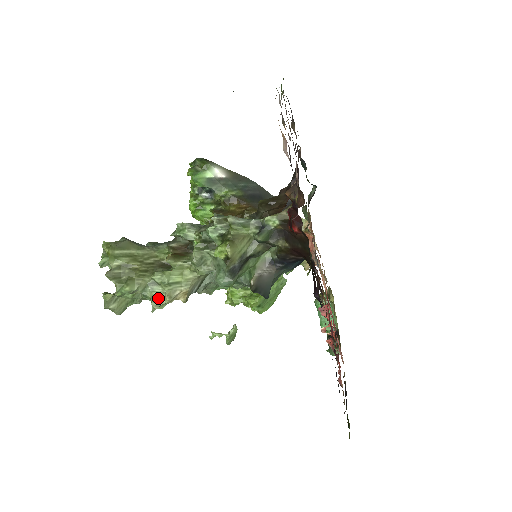
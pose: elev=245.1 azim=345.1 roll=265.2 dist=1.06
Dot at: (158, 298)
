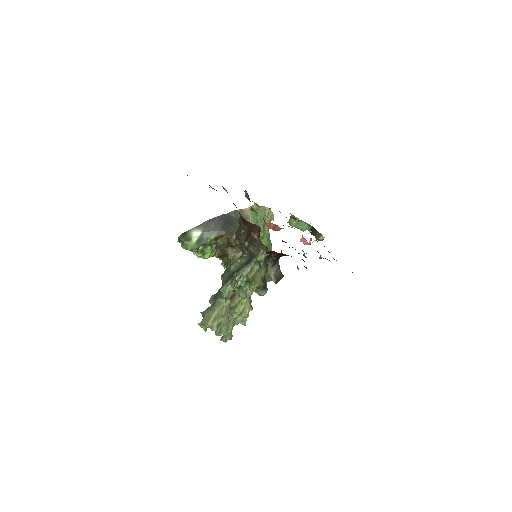
Dot at: (242, 320)
